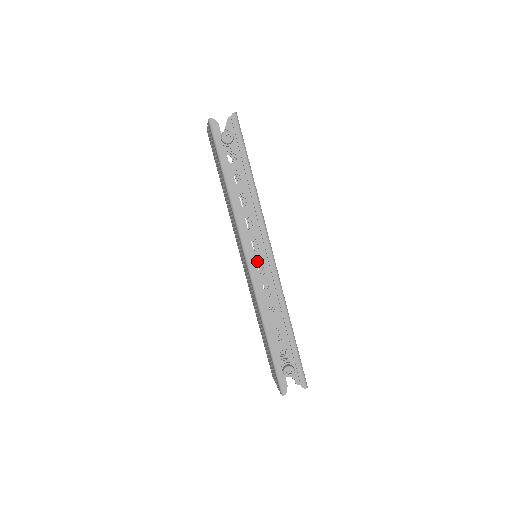
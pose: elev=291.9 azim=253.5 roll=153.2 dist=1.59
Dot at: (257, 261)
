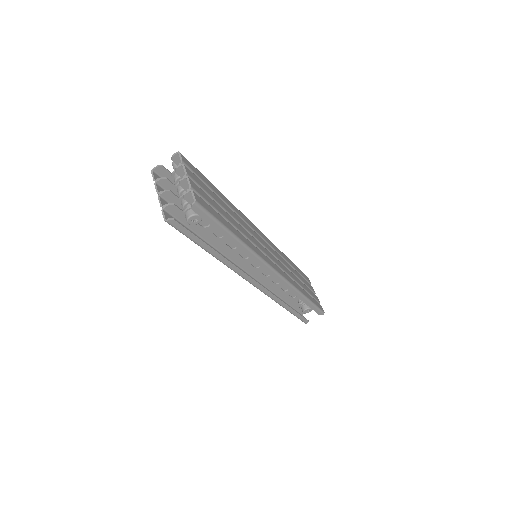
Dot at: (261, 272)
